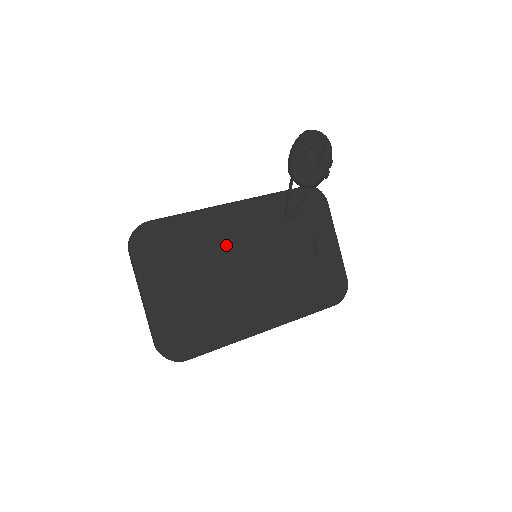
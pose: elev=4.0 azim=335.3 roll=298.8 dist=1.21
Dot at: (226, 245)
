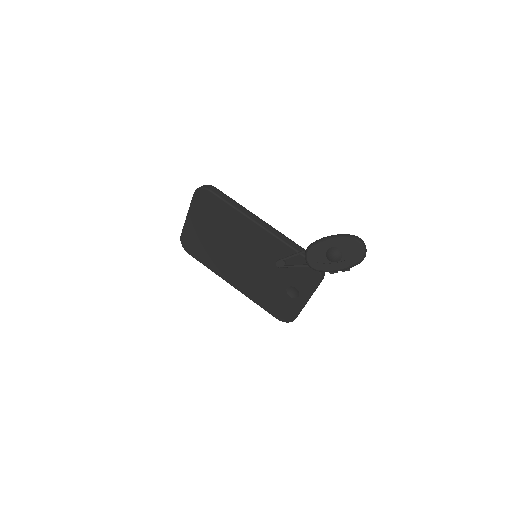
Dot at: (240, 237)
